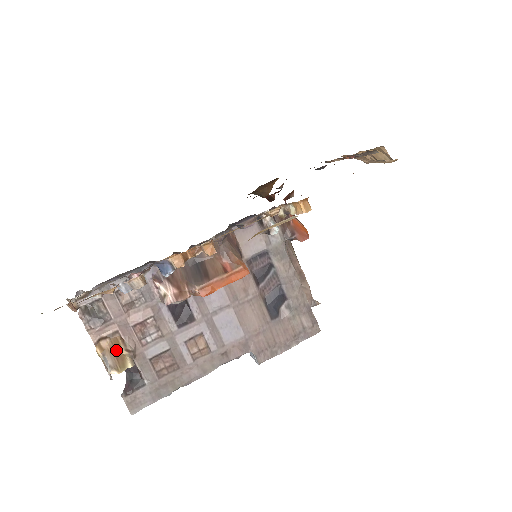
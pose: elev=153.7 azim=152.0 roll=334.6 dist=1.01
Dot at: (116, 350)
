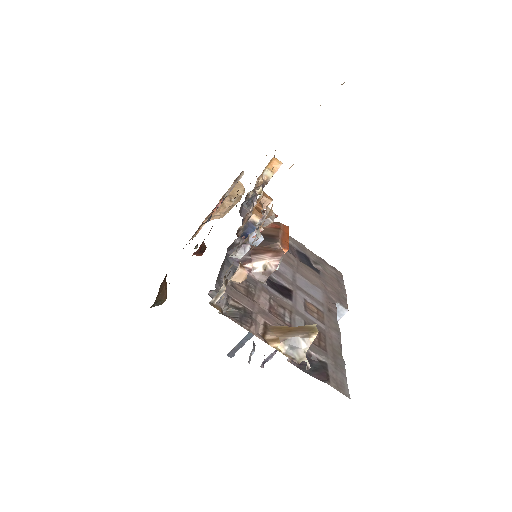
Dot at: (286, 330)
